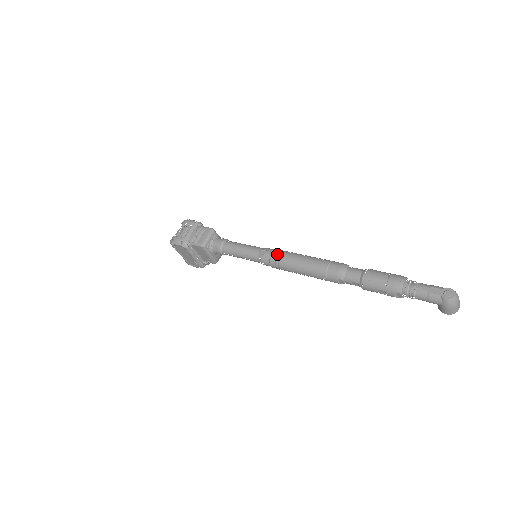
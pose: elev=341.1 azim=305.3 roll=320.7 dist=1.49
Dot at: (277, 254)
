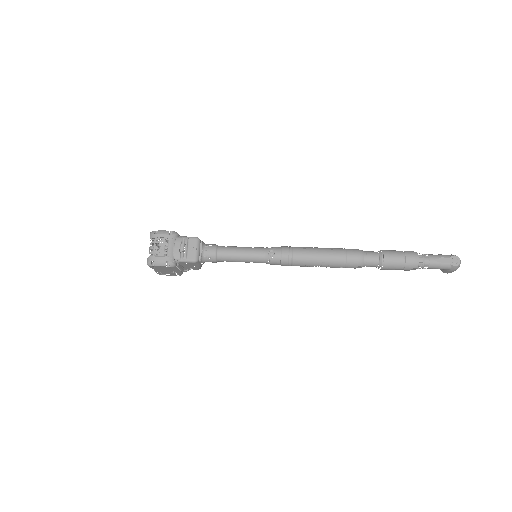
Dot at: (288, 254)
